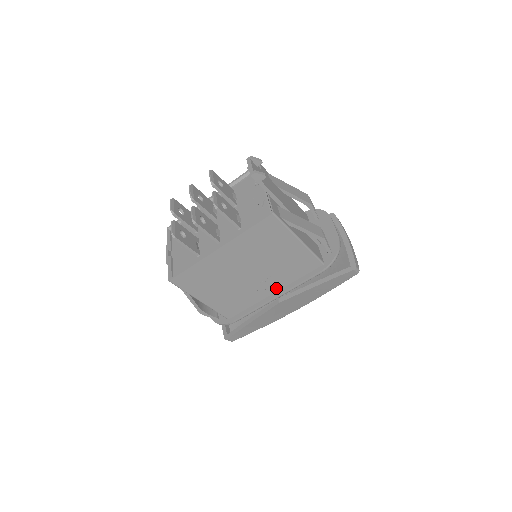
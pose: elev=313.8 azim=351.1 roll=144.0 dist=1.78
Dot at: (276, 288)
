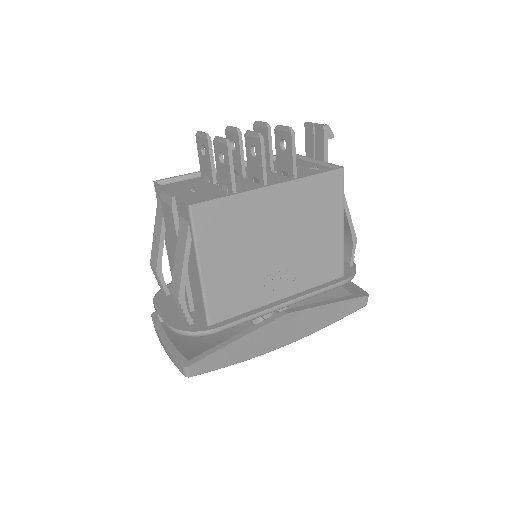
Dot at: (288, 291)
